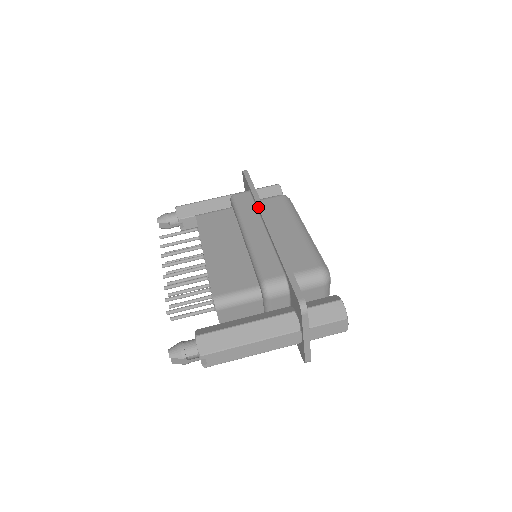
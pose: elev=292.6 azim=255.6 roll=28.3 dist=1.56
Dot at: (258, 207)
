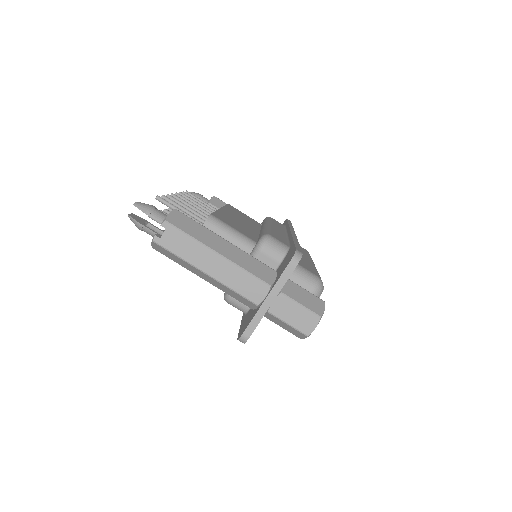
Dot at: (289, 226)
